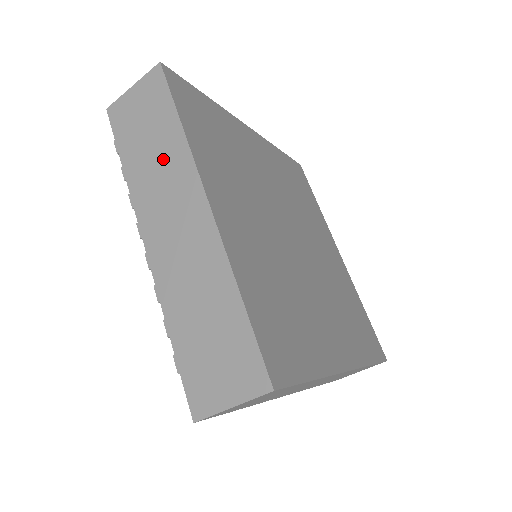
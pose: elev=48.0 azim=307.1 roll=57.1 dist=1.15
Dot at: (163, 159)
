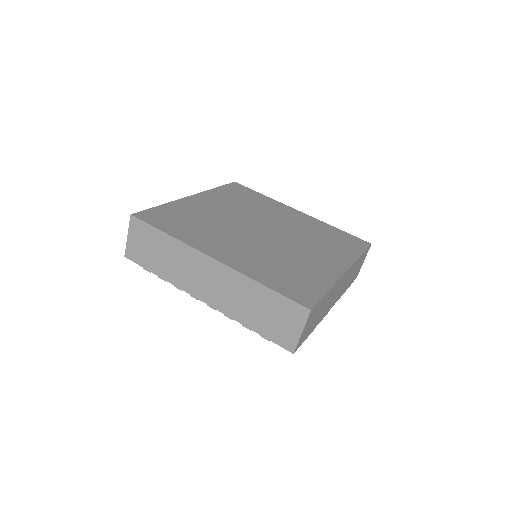
Dot at: (175, 257)
